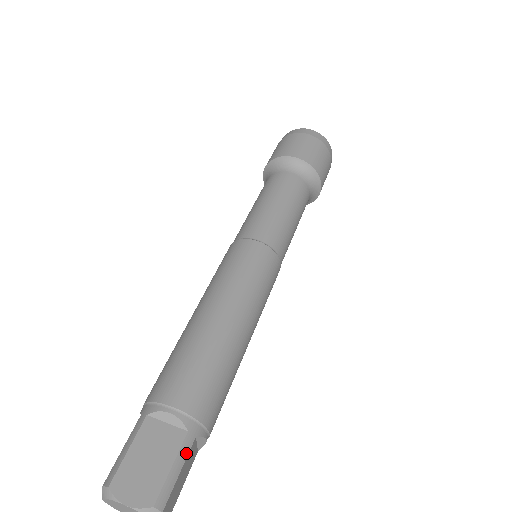
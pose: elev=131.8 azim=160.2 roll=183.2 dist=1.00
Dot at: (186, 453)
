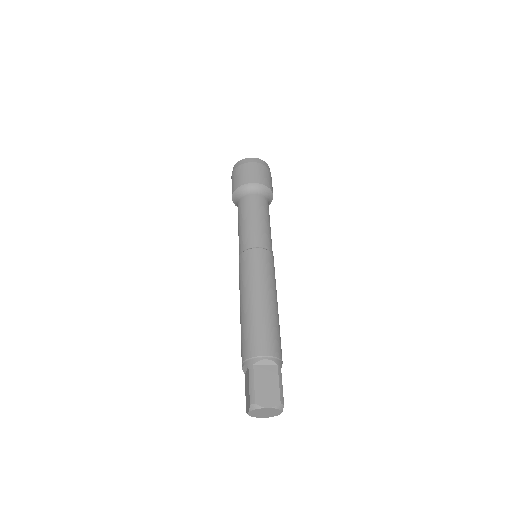
Dot at: (281, 376)
